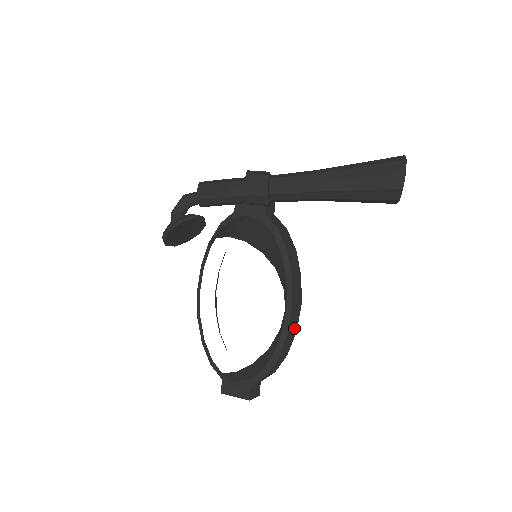
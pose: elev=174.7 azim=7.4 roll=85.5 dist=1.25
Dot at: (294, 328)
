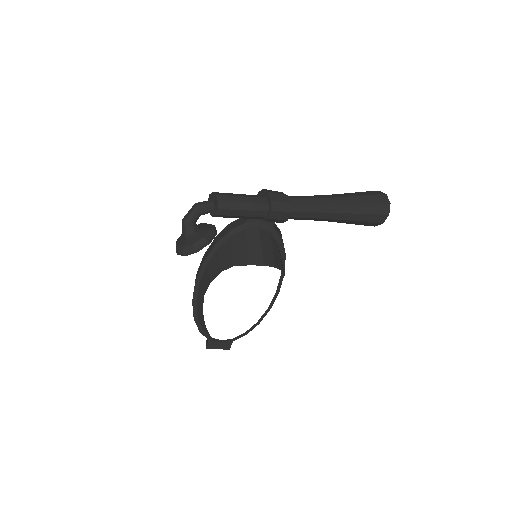
Dot at: occluded
